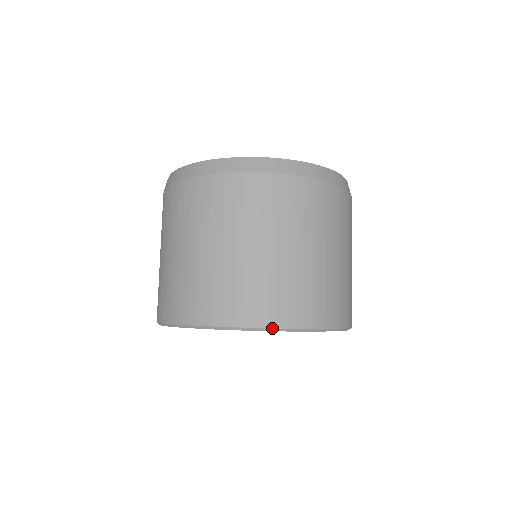
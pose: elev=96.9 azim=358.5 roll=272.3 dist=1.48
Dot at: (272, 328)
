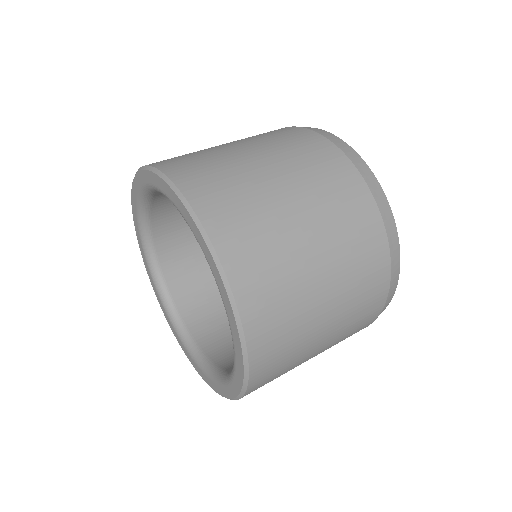
Dot at: (172, 181)
